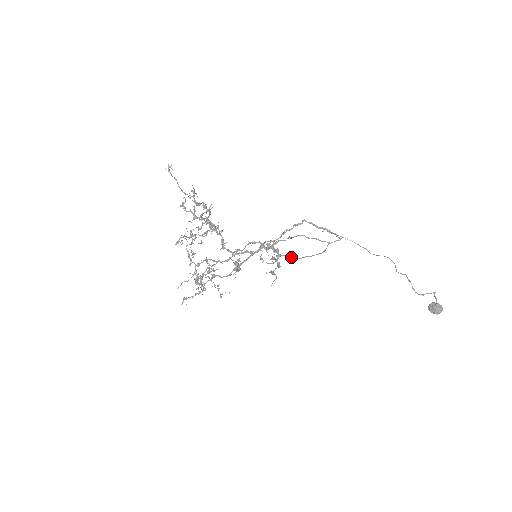
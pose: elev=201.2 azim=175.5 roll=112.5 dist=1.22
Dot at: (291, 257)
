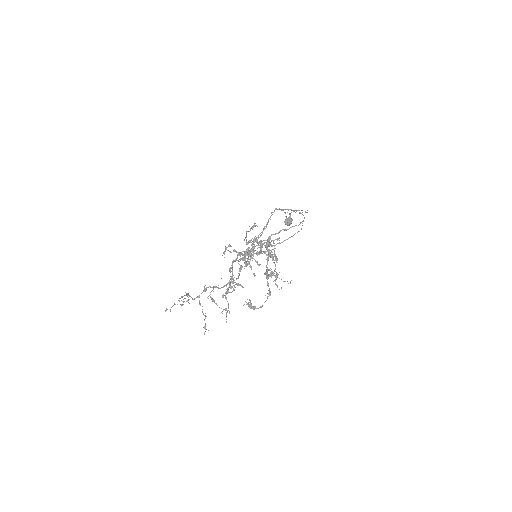
Dot at: (279, 243)
